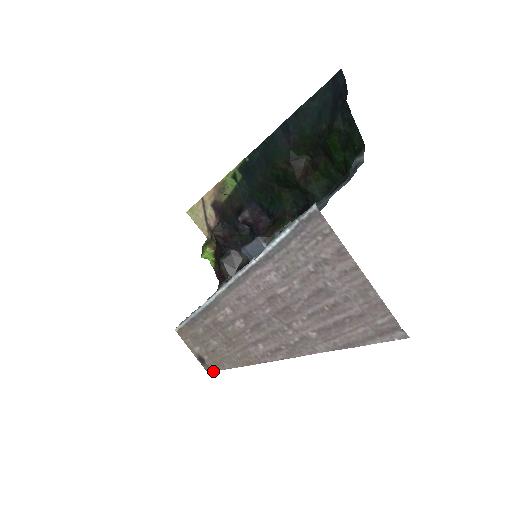
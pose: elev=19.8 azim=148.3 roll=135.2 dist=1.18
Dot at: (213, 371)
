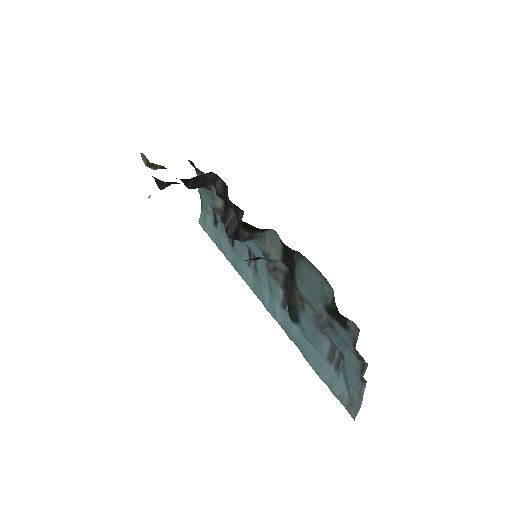
Dot at: occluded
